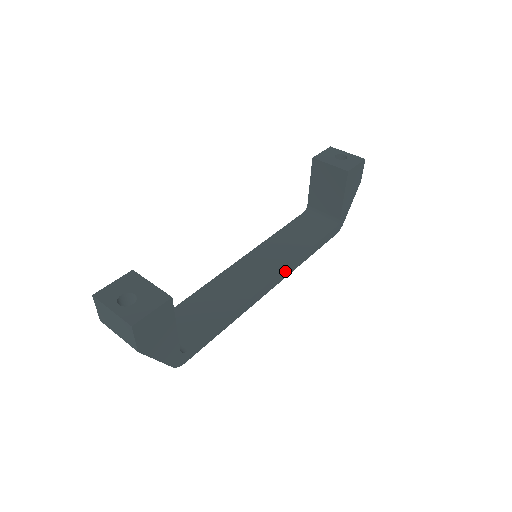
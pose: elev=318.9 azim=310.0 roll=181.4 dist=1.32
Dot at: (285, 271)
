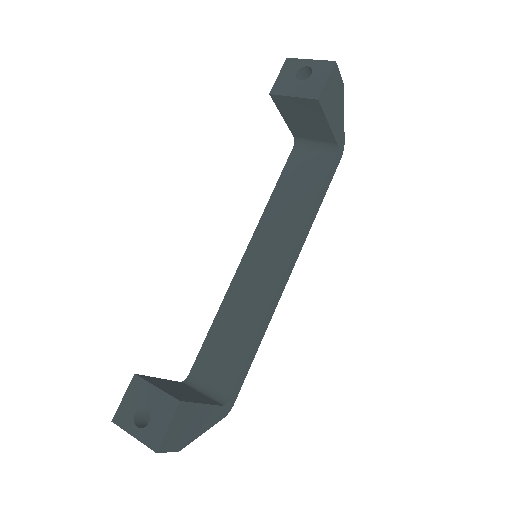
Dot at: (295, 250)
